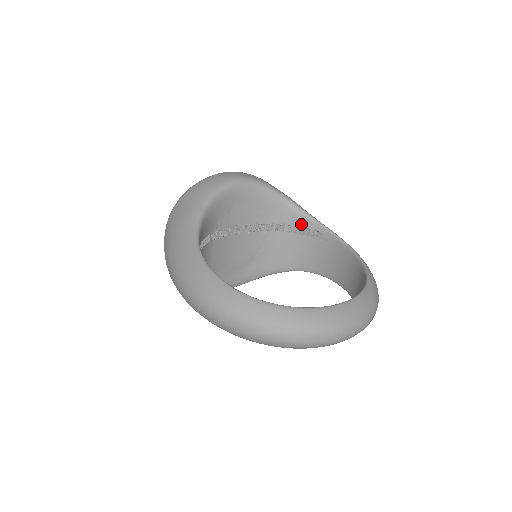
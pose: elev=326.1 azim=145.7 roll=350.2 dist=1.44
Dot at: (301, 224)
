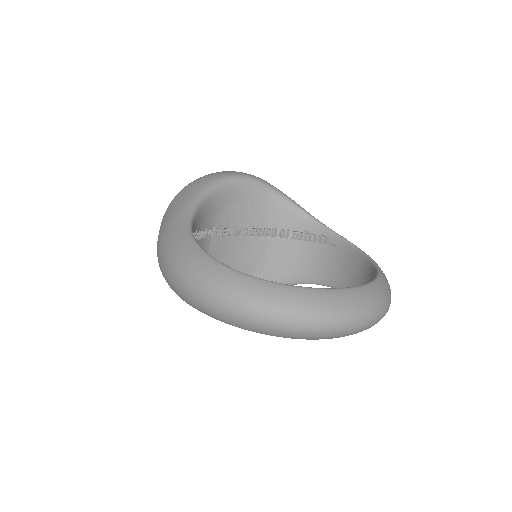
Dot at: (307, 229)
